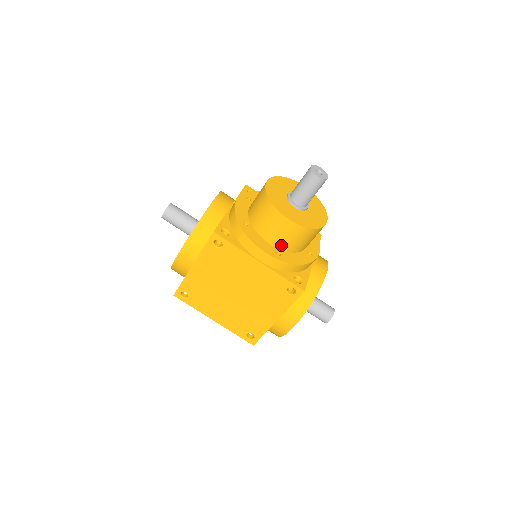
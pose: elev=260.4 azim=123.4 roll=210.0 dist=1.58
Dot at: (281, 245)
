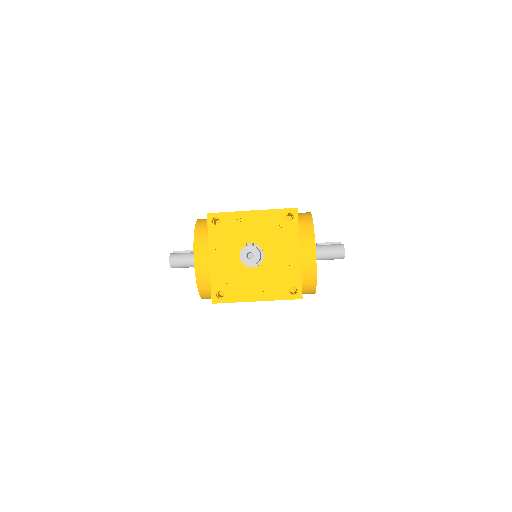
Dot at: occluded
